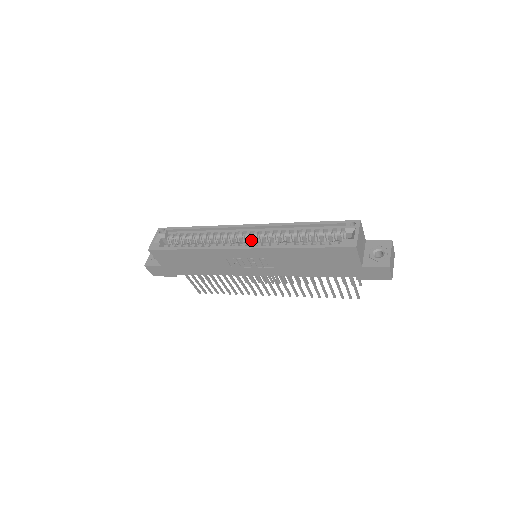
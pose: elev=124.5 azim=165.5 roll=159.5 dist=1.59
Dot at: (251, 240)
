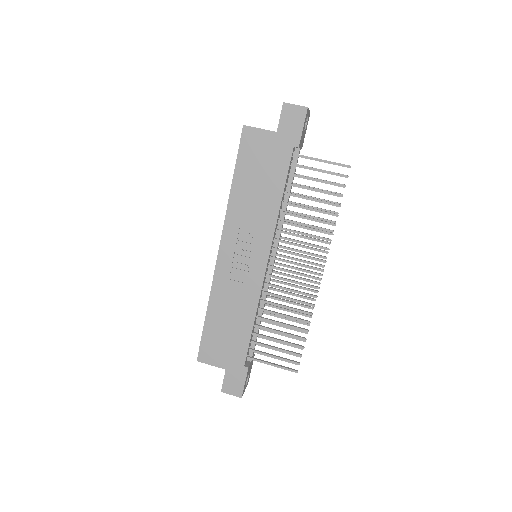
Dot at: occluded
